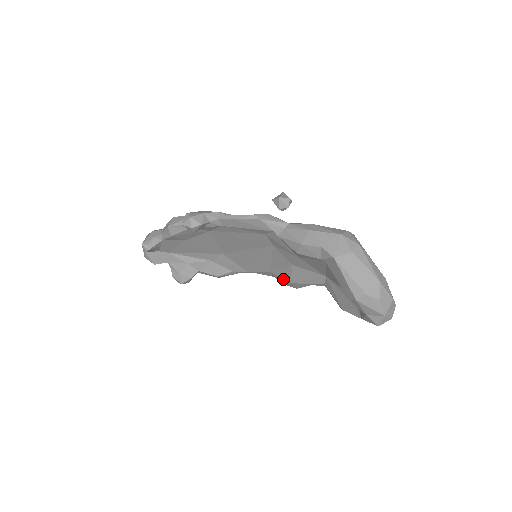
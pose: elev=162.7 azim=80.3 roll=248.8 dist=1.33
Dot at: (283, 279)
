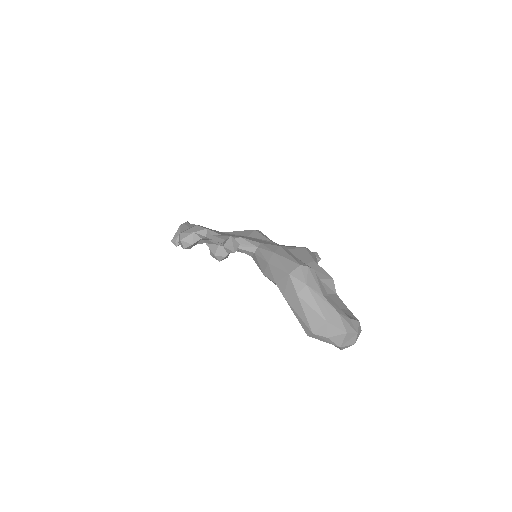
Dot at: occluded
